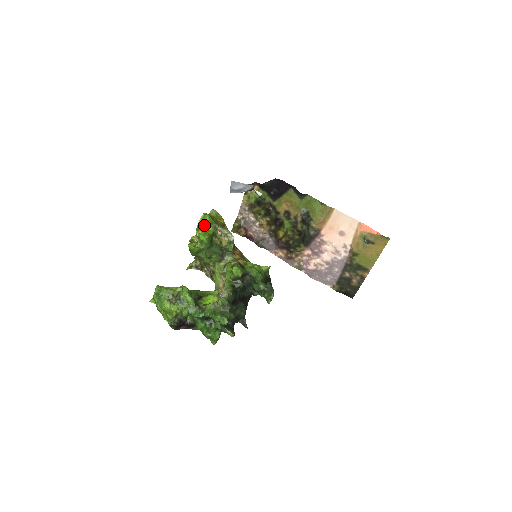
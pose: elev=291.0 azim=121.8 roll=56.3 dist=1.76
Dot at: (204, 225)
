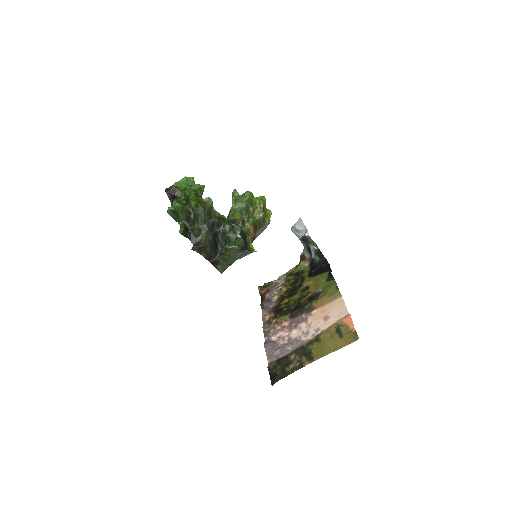
Dot at: occluded
